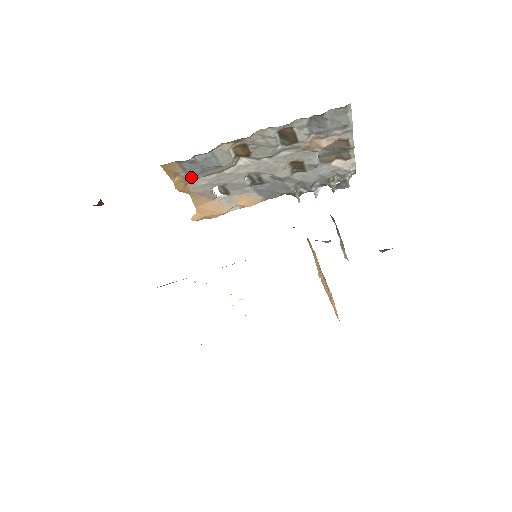
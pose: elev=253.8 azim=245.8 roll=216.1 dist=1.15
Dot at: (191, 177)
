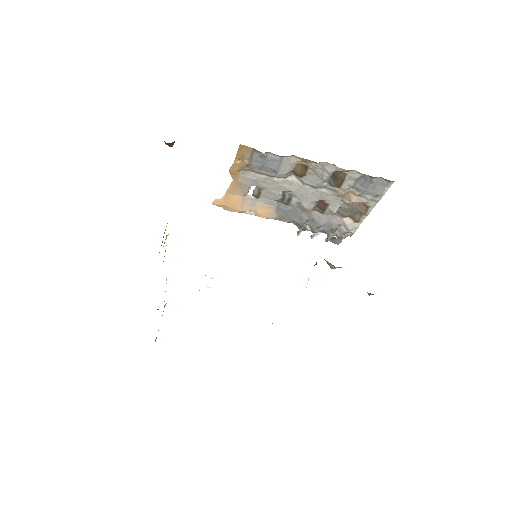
Dot at: (248, 167)
